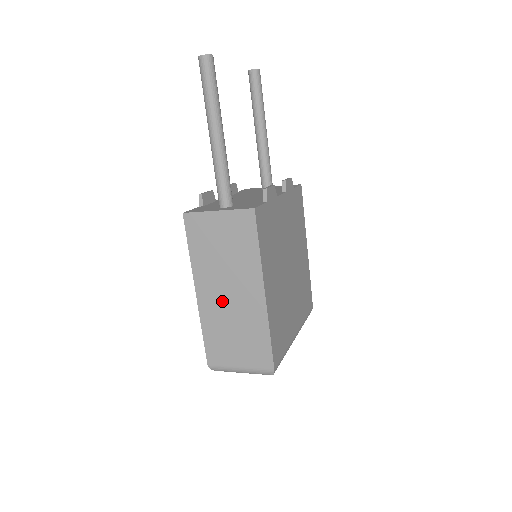
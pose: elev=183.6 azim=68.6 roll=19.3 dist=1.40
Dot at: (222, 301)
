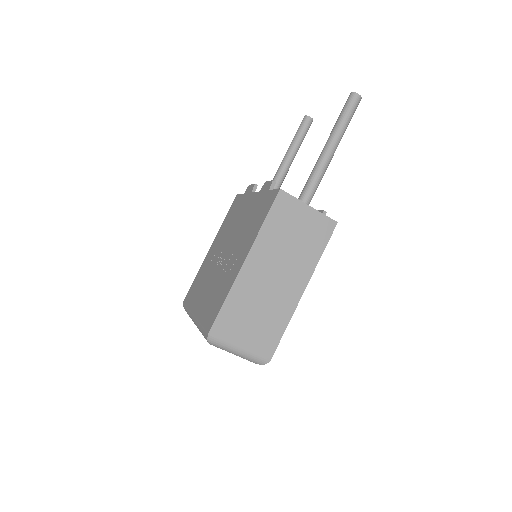
Dot at: (264, 280)
